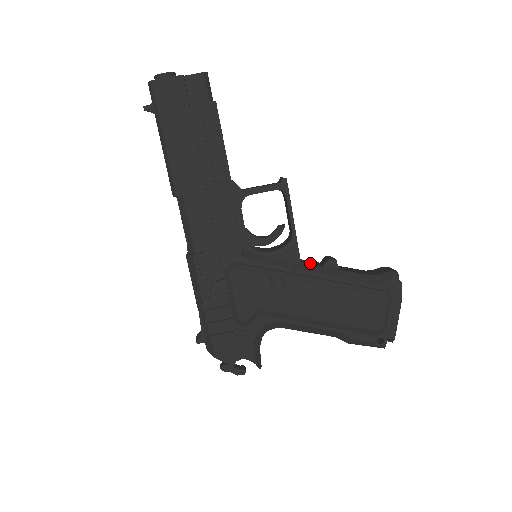
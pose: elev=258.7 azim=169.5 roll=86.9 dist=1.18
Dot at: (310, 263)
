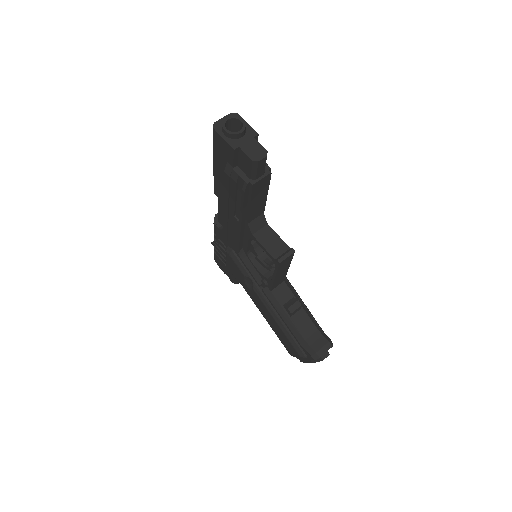
Dot at: (280, 295)
